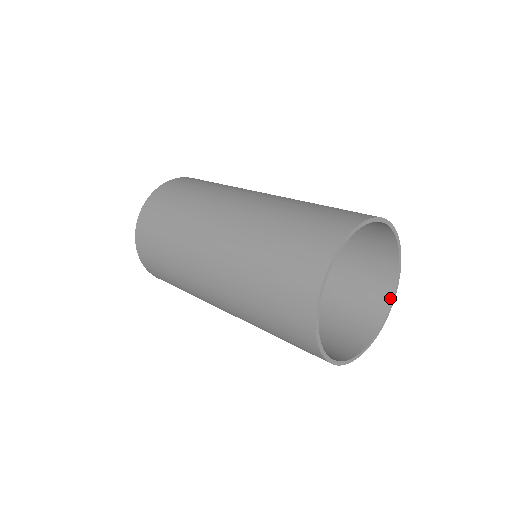
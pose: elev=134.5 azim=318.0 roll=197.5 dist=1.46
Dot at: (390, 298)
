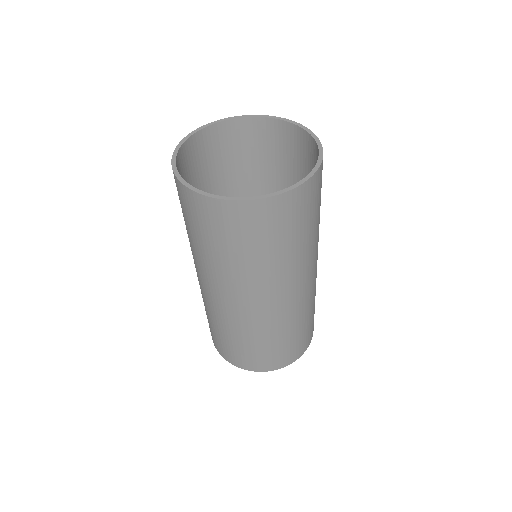
Dot at: (298, 185)
